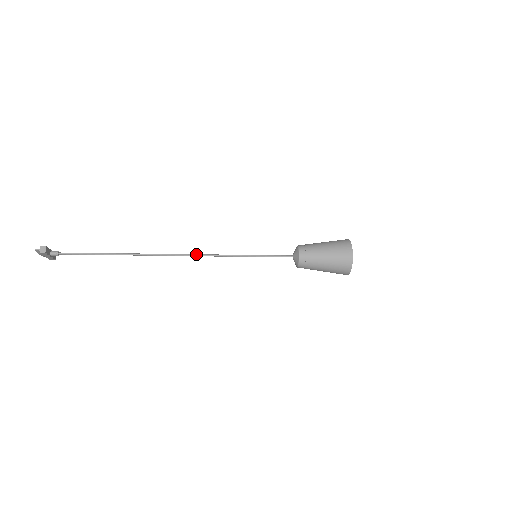
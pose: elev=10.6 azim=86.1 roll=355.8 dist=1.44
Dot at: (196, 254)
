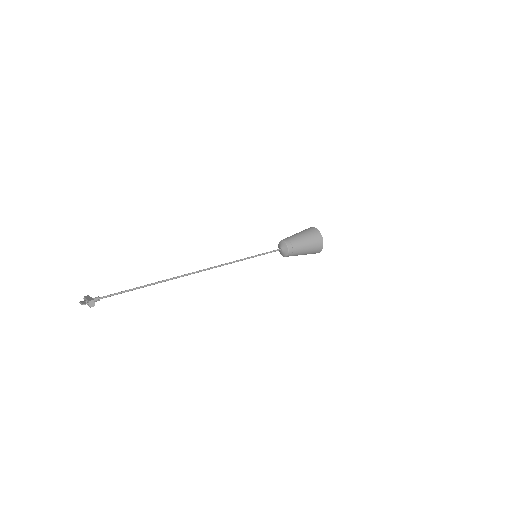
Dot at: (214, 267)
